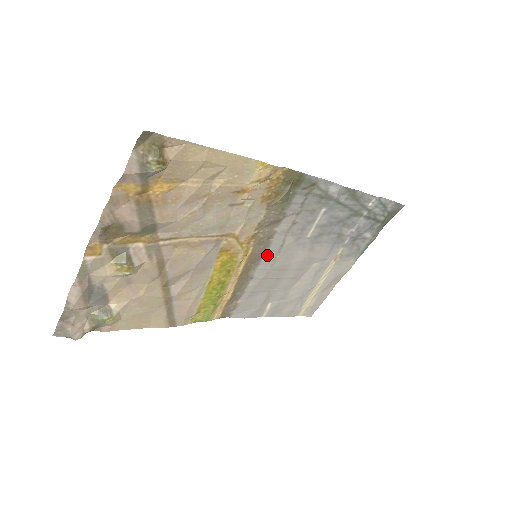
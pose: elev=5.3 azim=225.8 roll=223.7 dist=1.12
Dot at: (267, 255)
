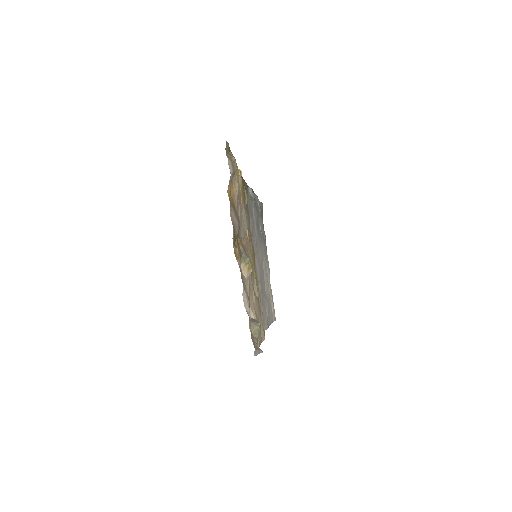
Dot at: (255, 257)
